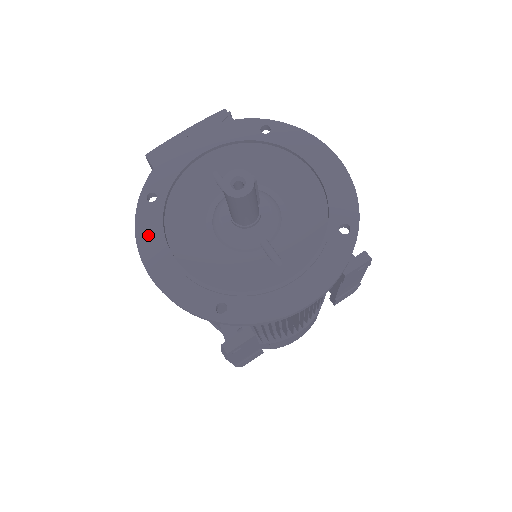
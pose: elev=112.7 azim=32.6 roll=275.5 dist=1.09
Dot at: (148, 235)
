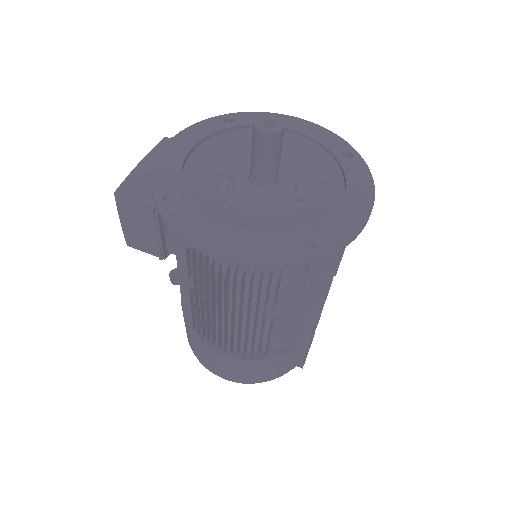
Dot at: (191, 225)
